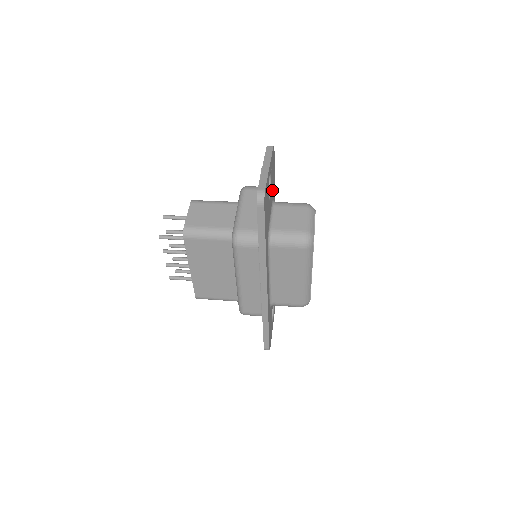
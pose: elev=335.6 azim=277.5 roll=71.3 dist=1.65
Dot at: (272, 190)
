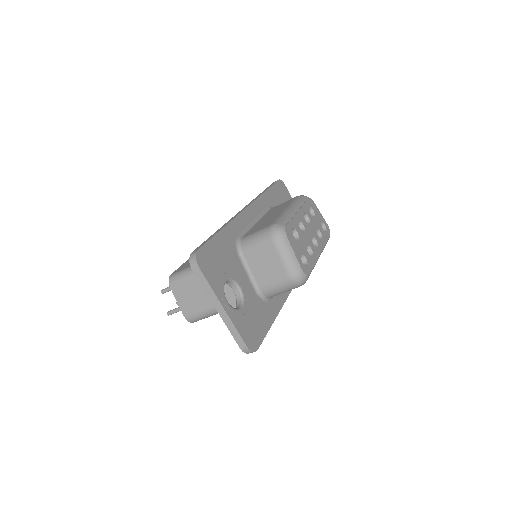
Dot at: occluded
